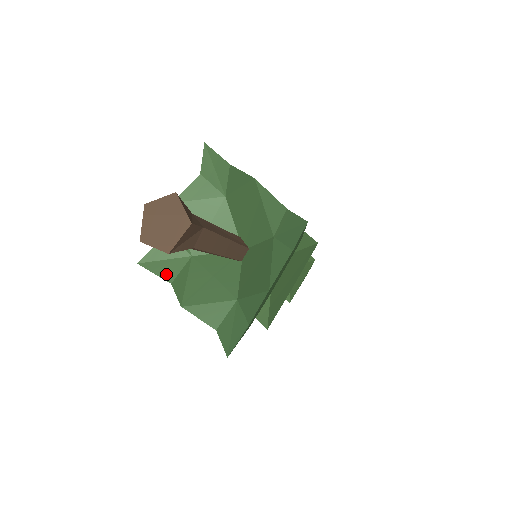
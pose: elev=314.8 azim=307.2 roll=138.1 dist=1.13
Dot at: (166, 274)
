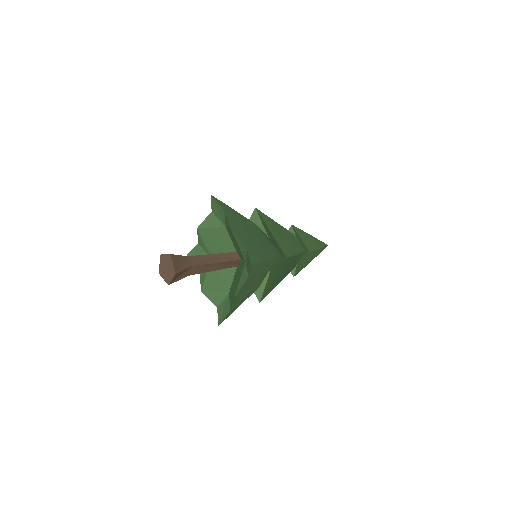
Dot at: occluded
